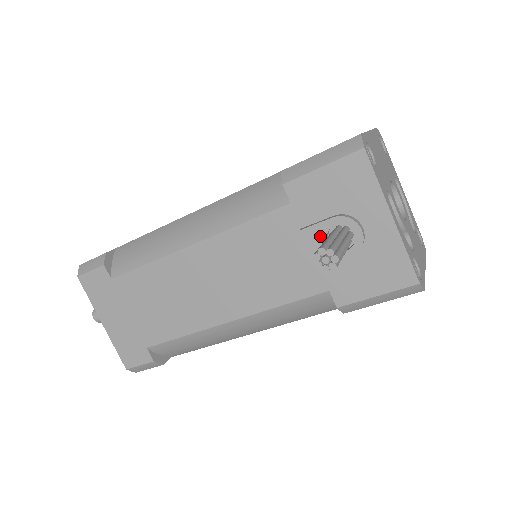
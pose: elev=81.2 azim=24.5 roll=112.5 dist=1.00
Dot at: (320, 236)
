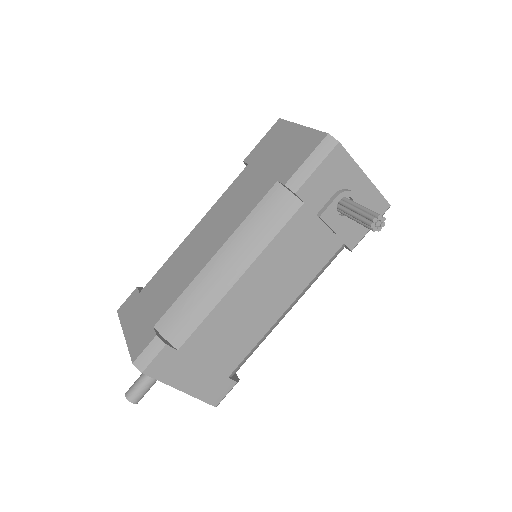
Dot at: (333, 213)
